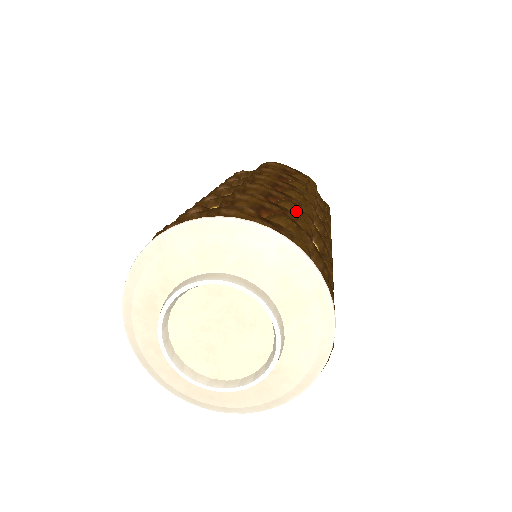
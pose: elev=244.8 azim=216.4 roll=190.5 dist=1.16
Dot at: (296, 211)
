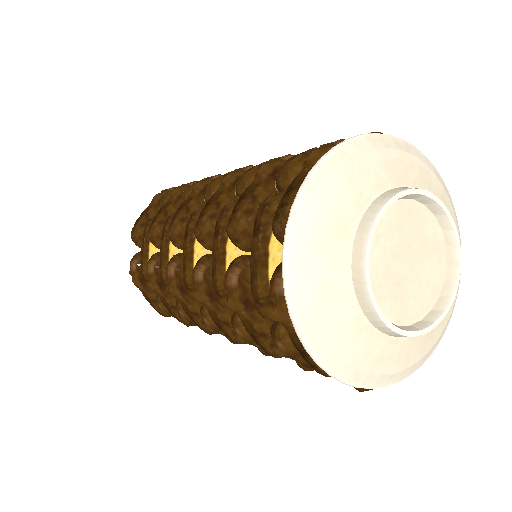
Dot at: occluded
